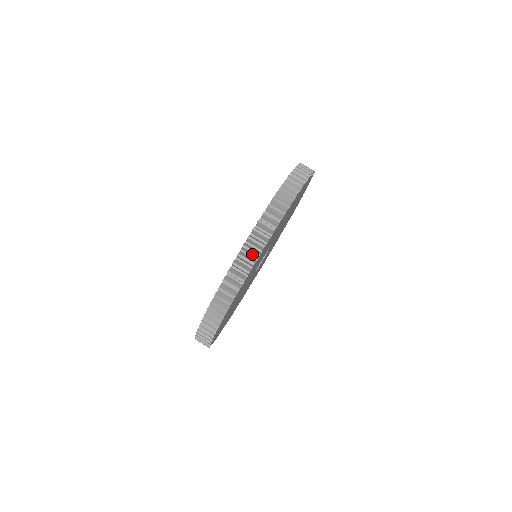
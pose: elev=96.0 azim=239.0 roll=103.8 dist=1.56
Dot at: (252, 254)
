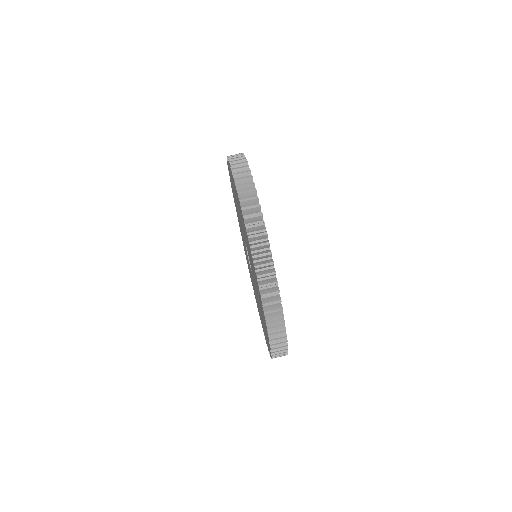
Dot at: (276, 311)
